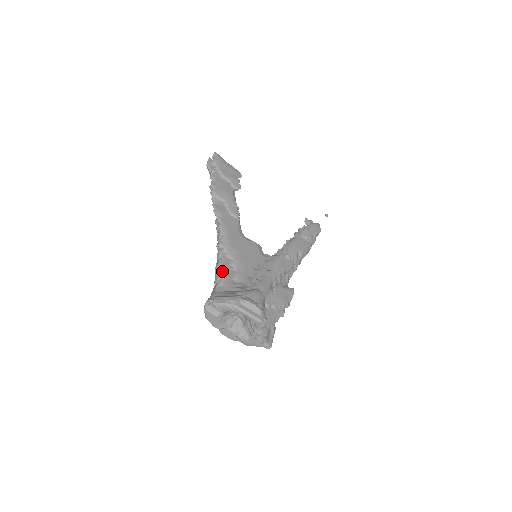
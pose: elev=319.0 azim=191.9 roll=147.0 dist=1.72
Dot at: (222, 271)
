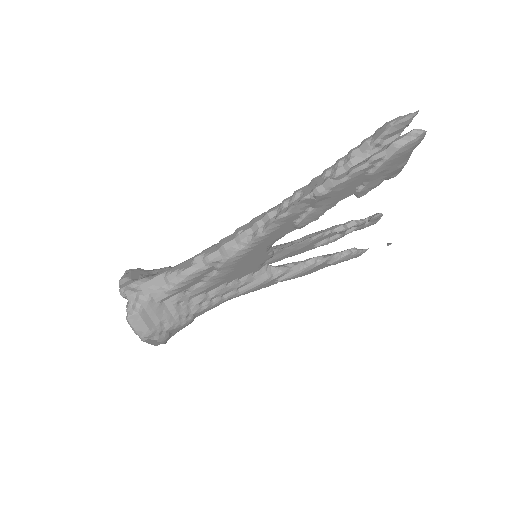
Dot at: (186, 282)
